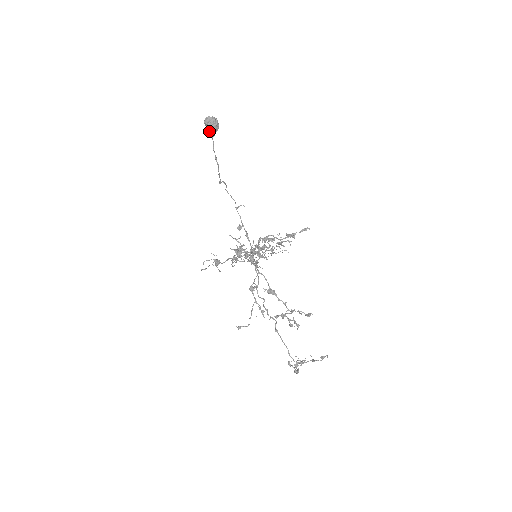
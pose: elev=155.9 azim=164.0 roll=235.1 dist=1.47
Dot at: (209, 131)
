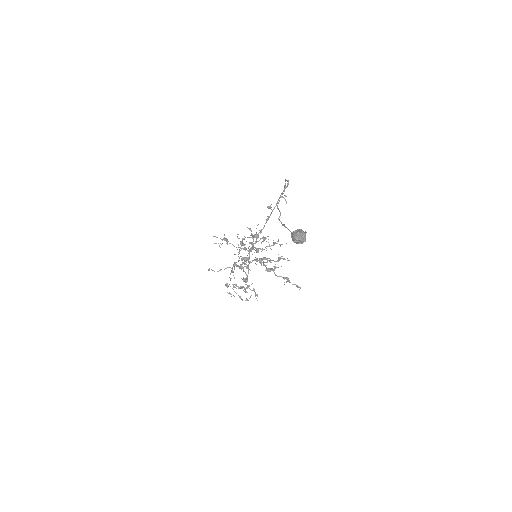
Dot at: (292, 238)
